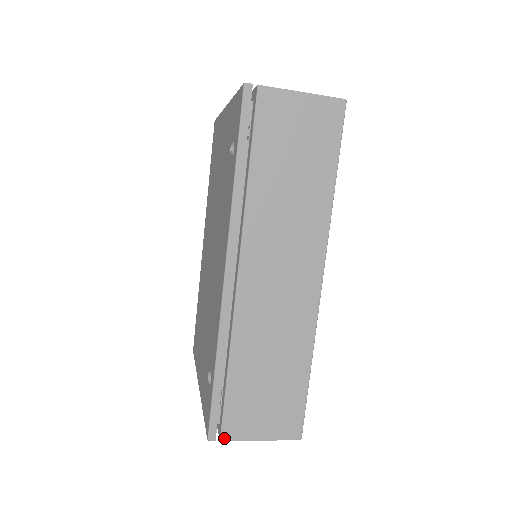
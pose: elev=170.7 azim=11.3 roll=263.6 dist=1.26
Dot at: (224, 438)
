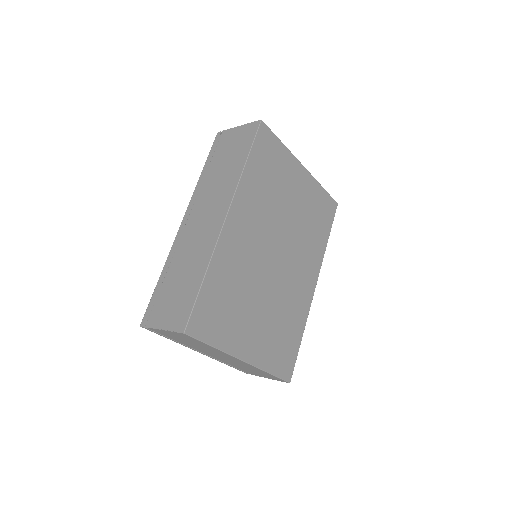
Dot at: (147, 325)
